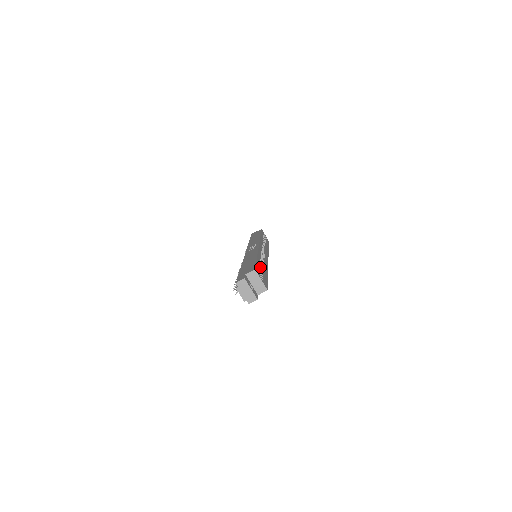
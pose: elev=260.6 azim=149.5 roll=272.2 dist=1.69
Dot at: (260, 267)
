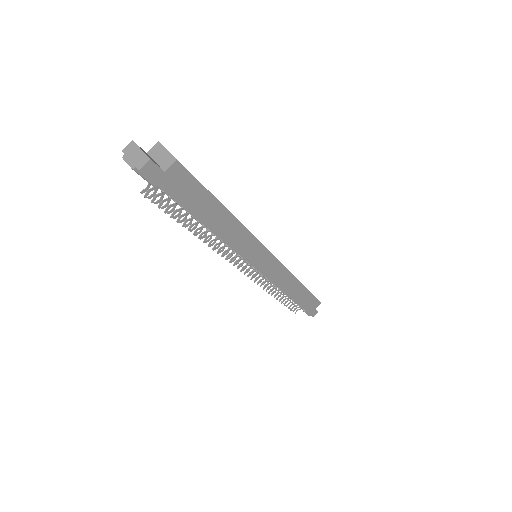
Dot at: occluded
